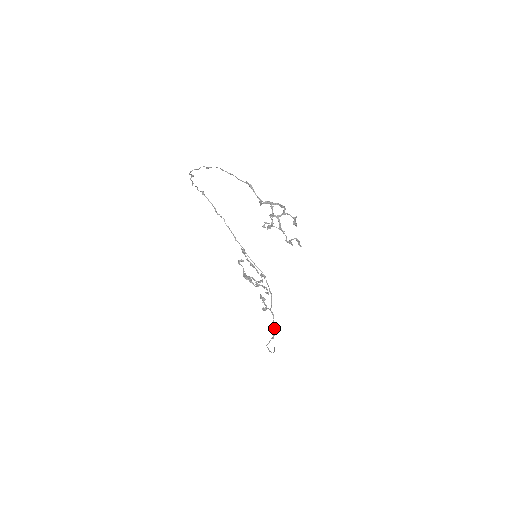
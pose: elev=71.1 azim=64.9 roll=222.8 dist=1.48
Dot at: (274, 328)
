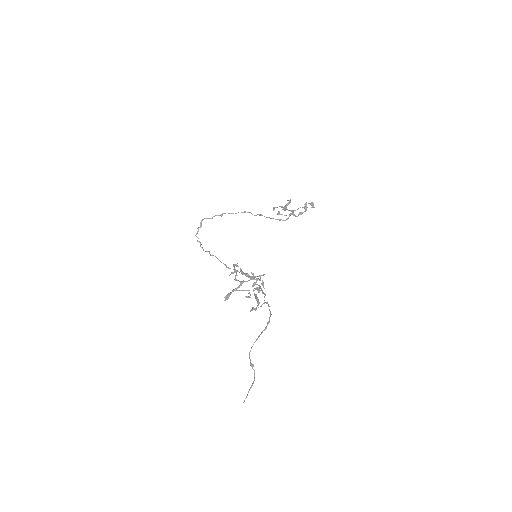
Dot at: (270, 313)
